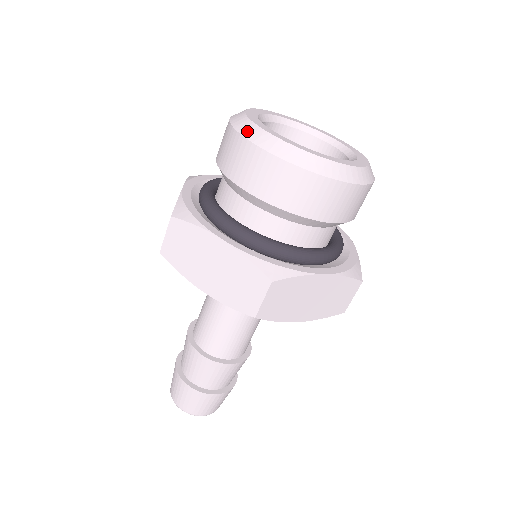
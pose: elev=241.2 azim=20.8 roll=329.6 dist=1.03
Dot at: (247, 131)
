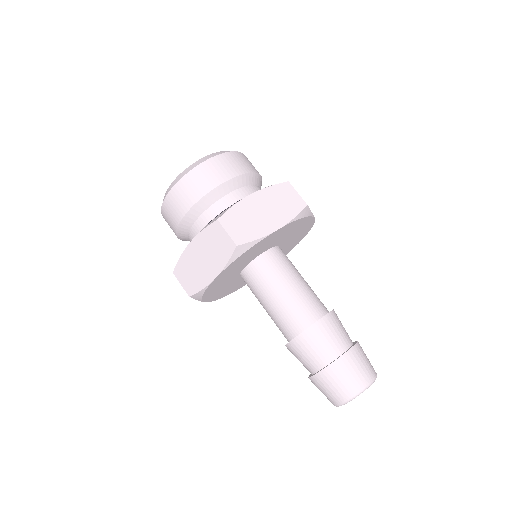
Dot at: (190, 168)
